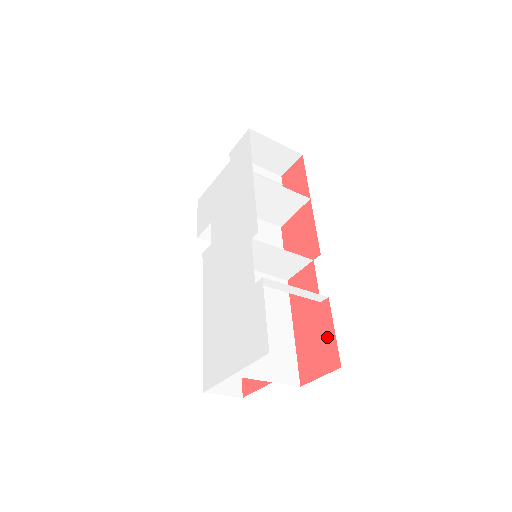
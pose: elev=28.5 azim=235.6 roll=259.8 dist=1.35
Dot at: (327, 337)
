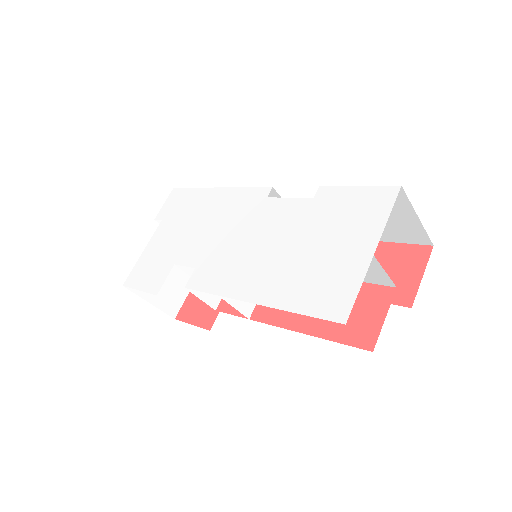
Dot at: (392, 253)
